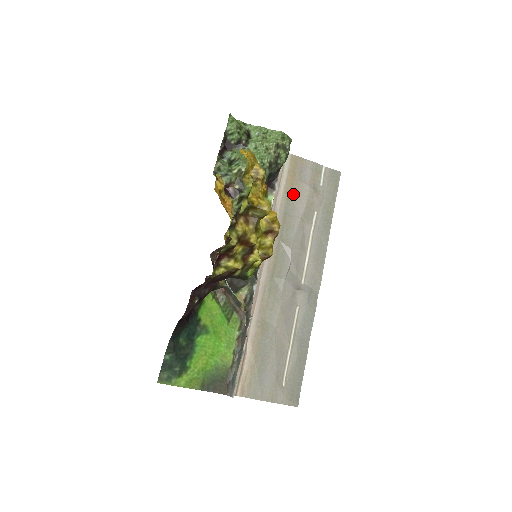
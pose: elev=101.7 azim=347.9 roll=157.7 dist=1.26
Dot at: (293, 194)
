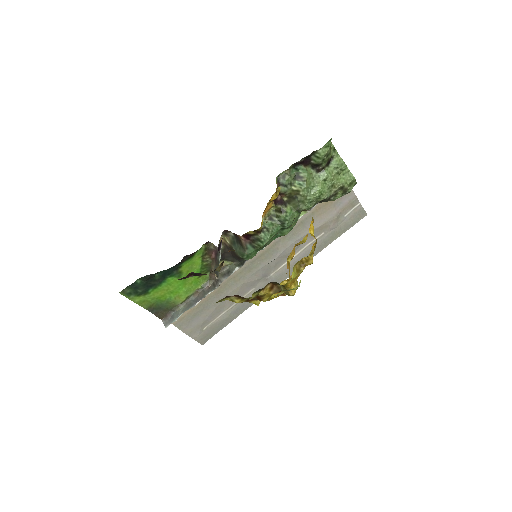
Dot at: (320, 211)
